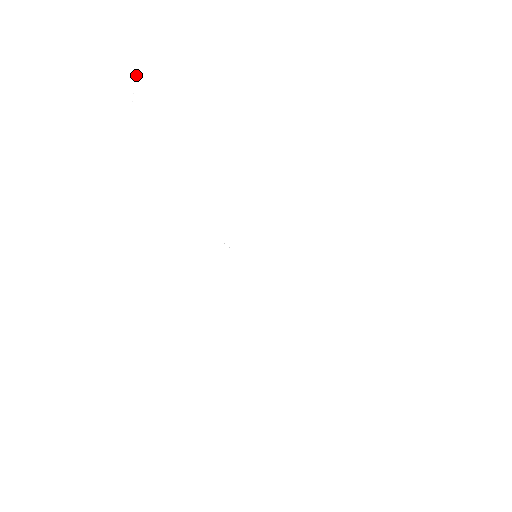
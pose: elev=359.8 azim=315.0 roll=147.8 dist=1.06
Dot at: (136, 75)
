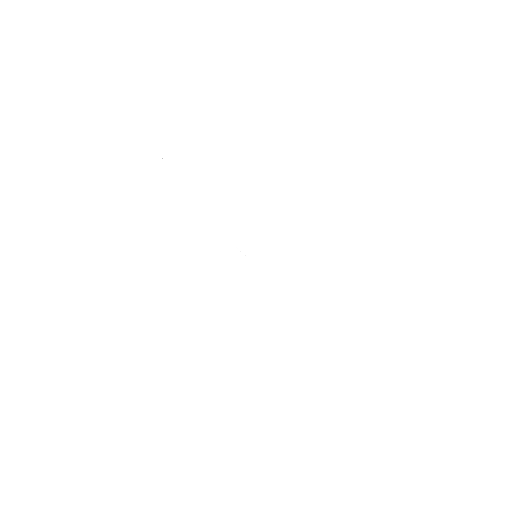
Dot at: occluded
